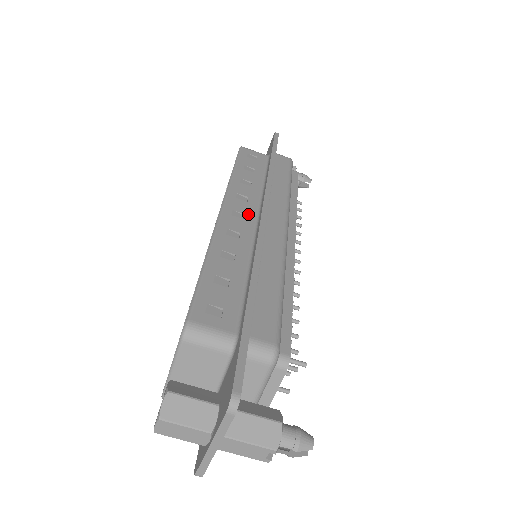
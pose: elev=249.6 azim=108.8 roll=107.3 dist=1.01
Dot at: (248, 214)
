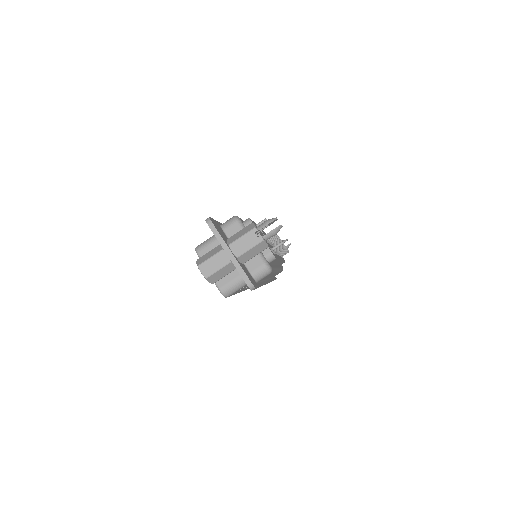
Dot at: occluded
